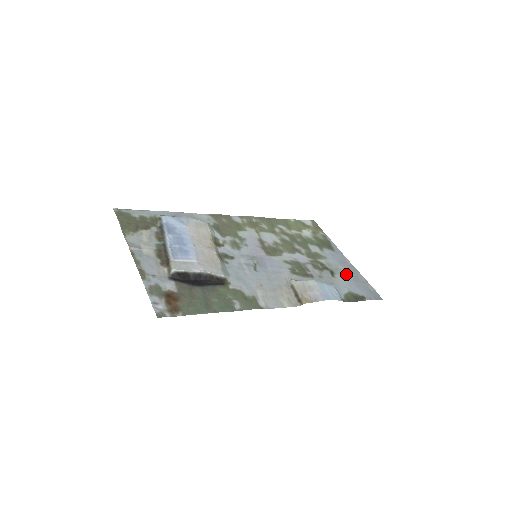
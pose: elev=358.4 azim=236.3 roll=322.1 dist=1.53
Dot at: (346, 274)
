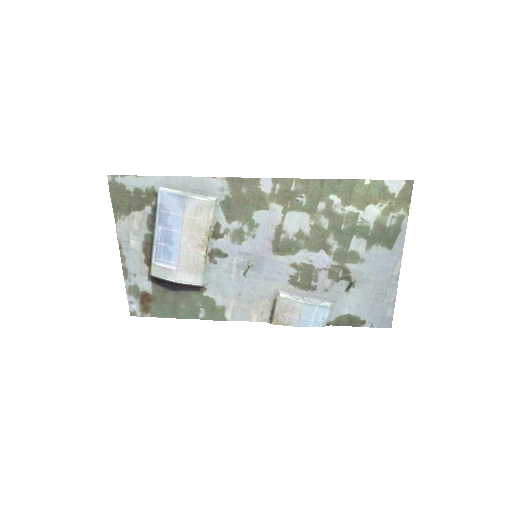
Dot at: (371, 289)
